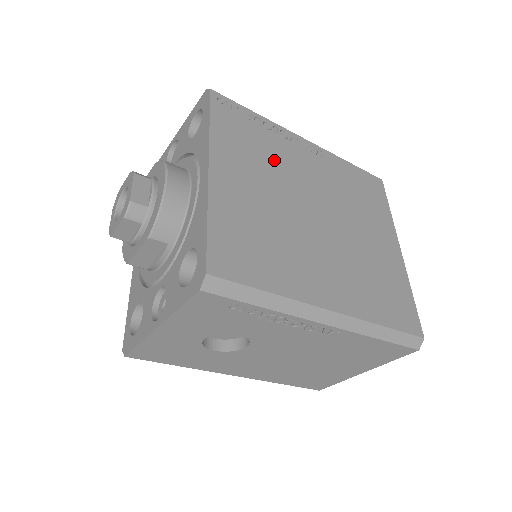
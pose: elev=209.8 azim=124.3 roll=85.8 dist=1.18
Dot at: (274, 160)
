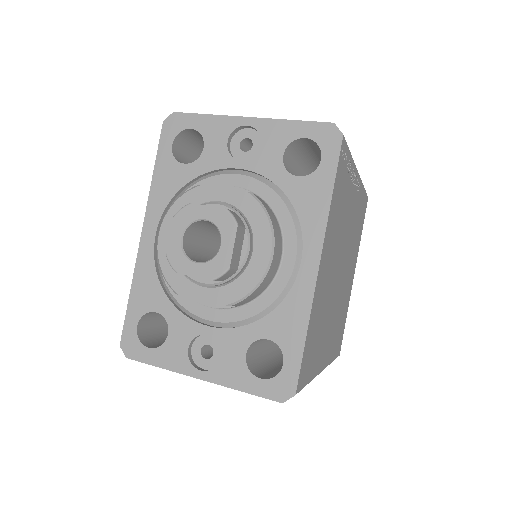
Dot at: (343, 220)
